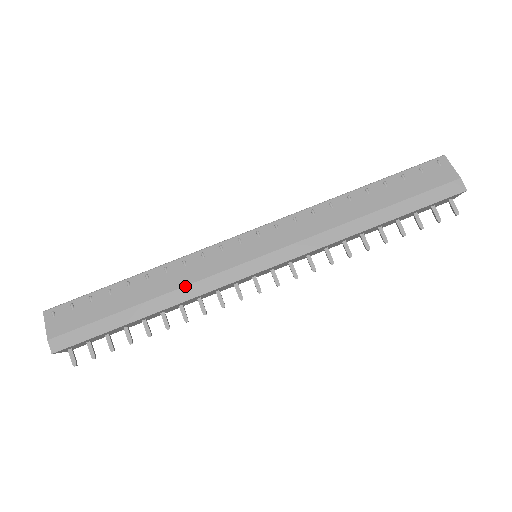
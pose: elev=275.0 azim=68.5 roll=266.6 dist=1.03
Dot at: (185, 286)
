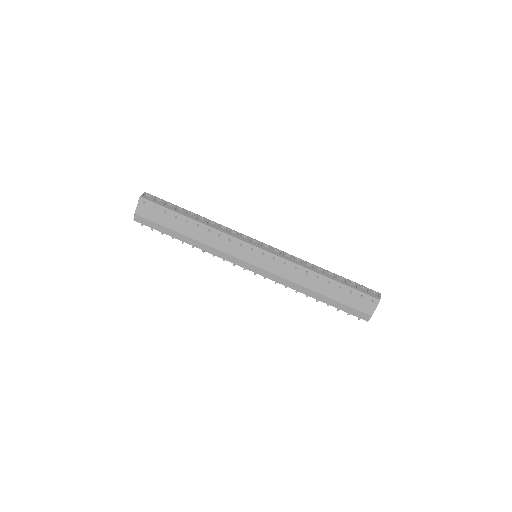
Dot at: (211, 247)
